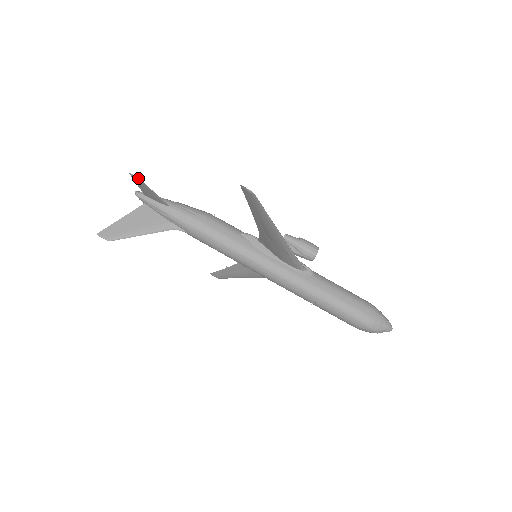
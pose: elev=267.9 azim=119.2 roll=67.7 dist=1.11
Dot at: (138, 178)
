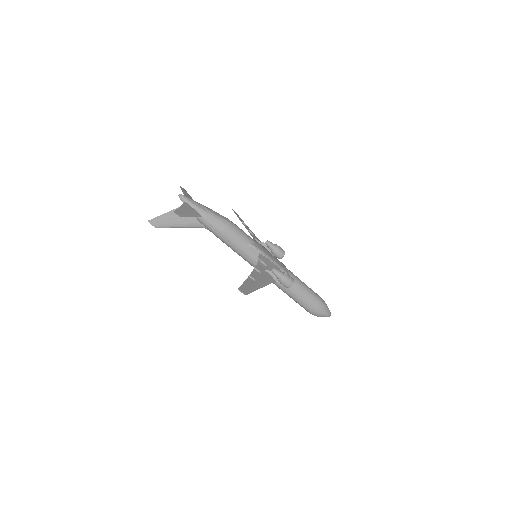
Dot at: (180, 216)
